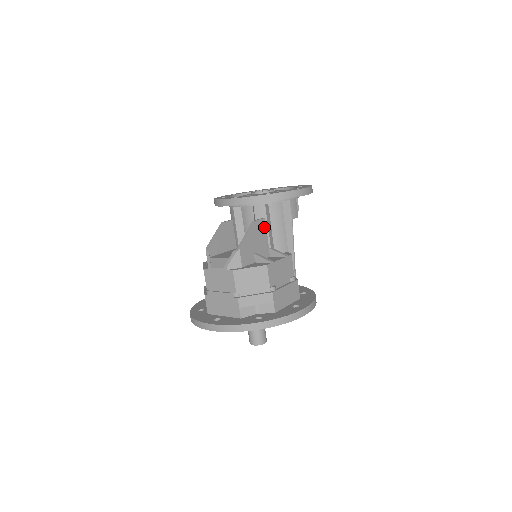
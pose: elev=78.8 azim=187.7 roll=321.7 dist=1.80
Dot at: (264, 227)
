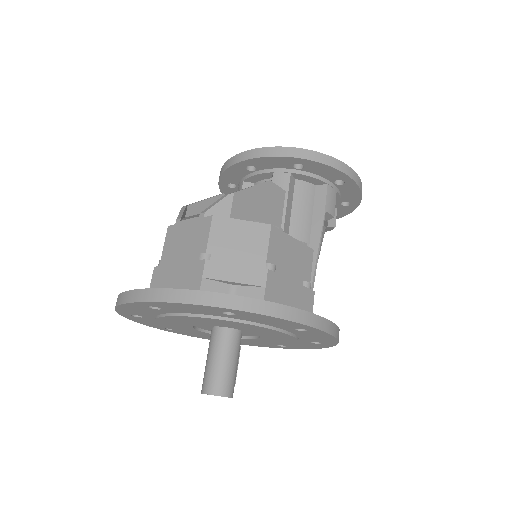
Dot at: (281, 201)
